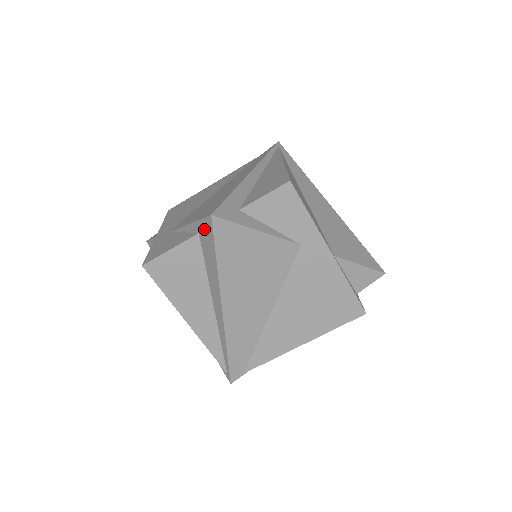
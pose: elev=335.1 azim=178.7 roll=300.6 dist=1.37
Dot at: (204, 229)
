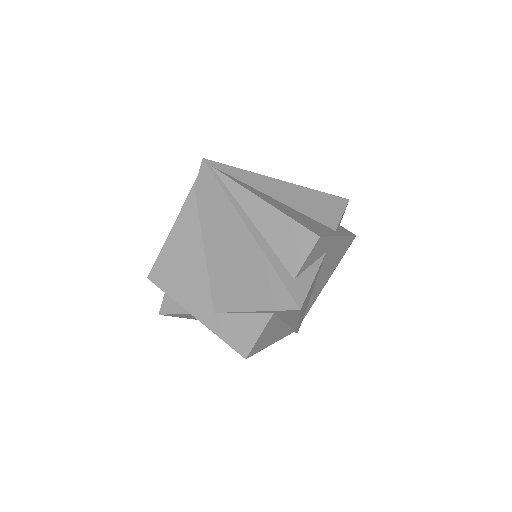
Dot at: (285, 312)
